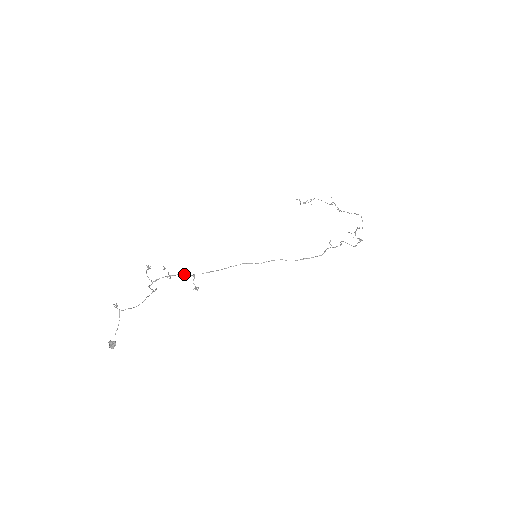
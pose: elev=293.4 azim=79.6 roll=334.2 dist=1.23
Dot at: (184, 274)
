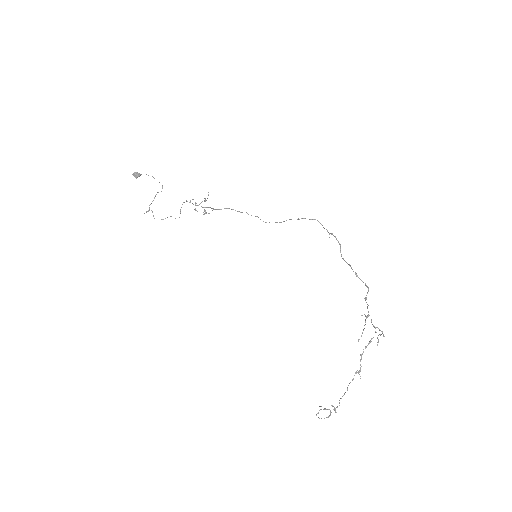
Dot at: occluded
